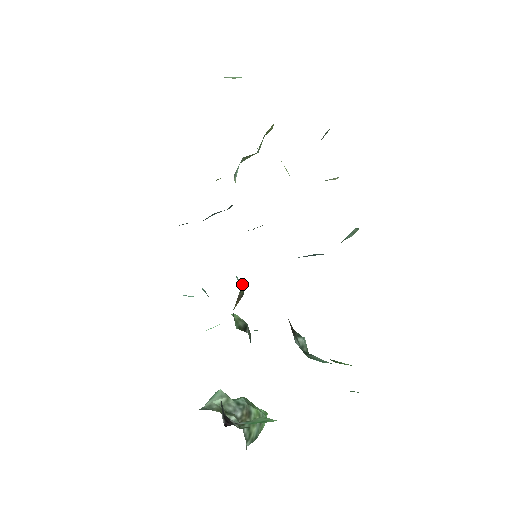
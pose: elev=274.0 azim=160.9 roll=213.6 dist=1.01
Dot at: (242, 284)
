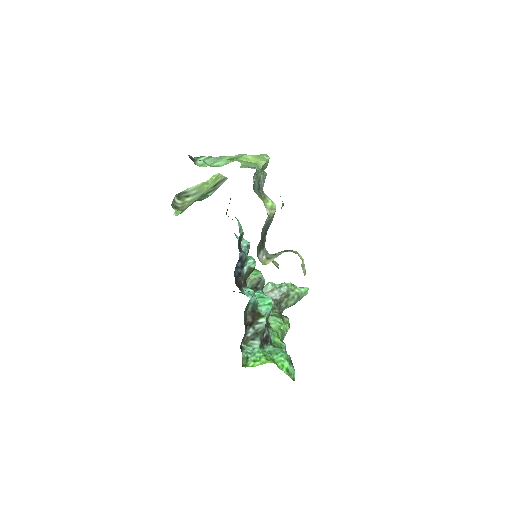
Dot at: (255, 262)
